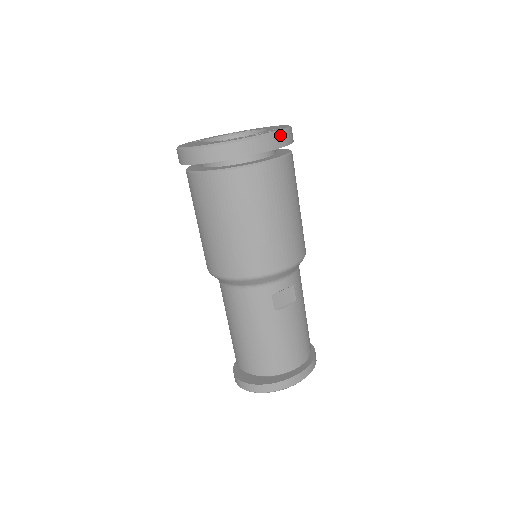
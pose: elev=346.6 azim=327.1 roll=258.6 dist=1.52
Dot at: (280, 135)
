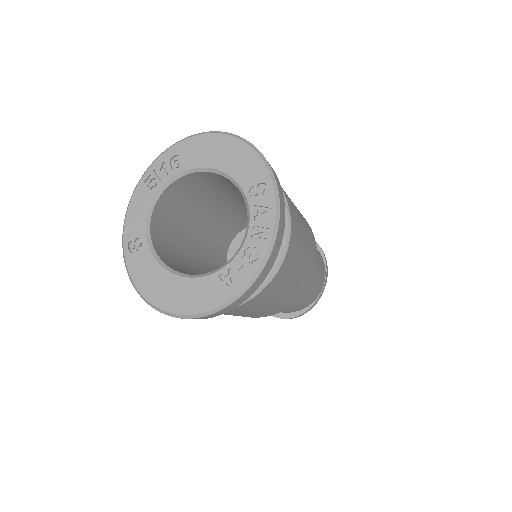
Dot at: (280, 210)
